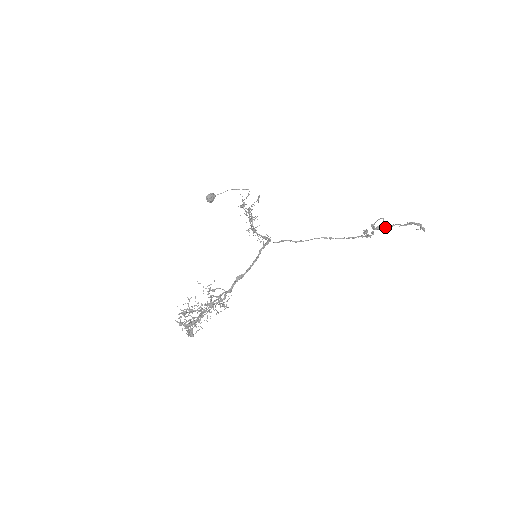
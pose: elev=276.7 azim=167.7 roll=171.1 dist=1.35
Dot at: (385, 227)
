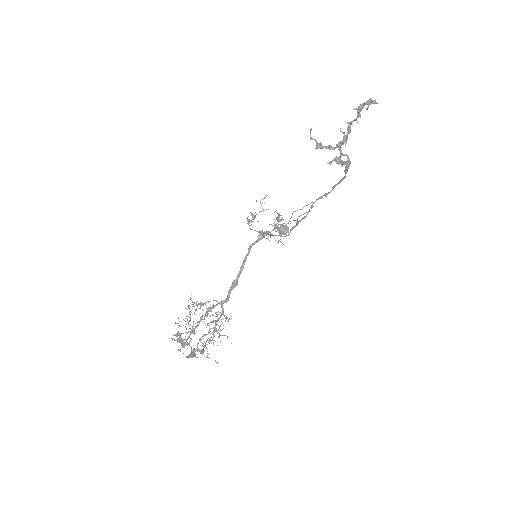
Dot at: (345, 137)
